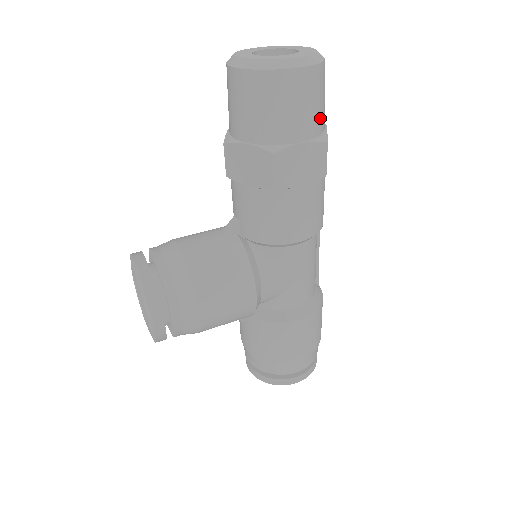
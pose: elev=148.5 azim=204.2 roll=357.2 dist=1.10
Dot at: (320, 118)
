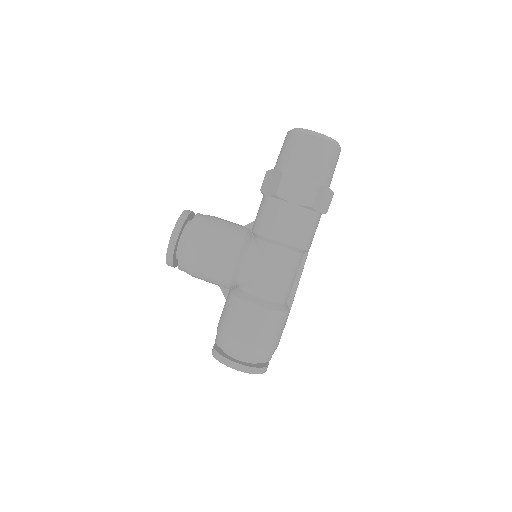
Dot at: (322, 173)
